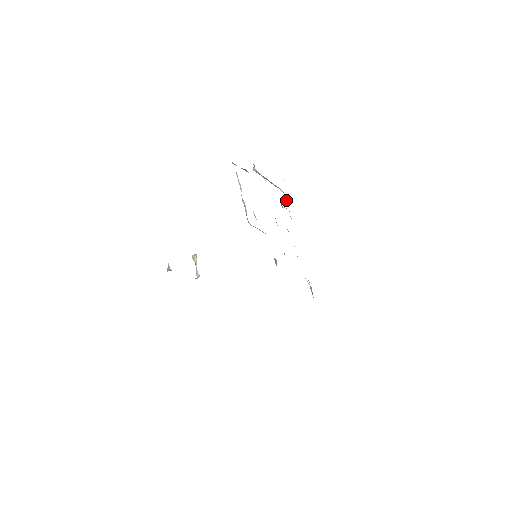
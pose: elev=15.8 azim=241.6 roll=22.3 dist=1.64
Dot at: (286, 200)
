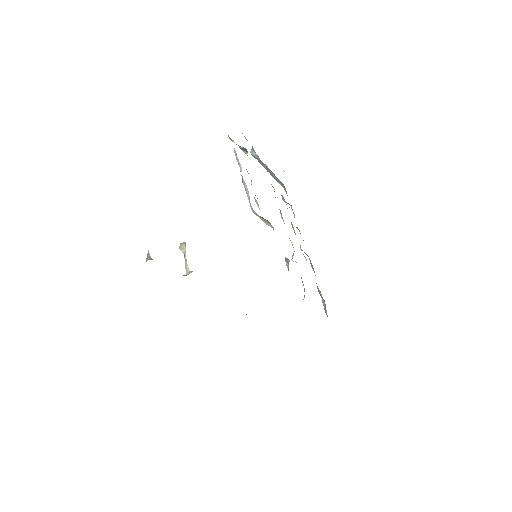
Dot at: occluded
